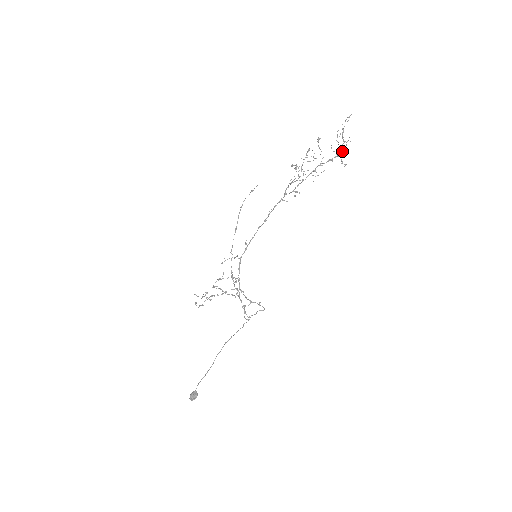
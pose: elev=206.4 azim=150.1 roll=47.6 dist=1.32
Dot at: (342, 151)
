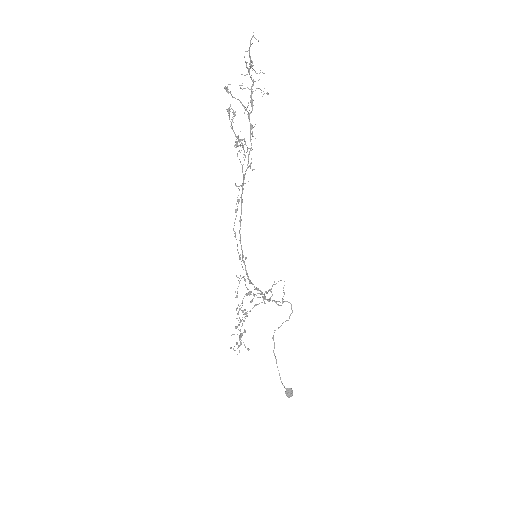
Dot at: (255, 81)
